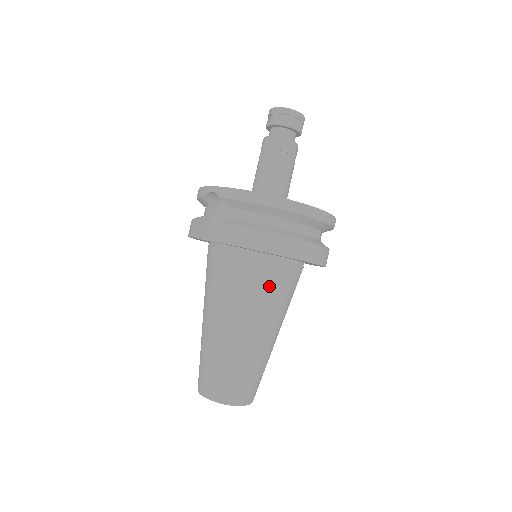
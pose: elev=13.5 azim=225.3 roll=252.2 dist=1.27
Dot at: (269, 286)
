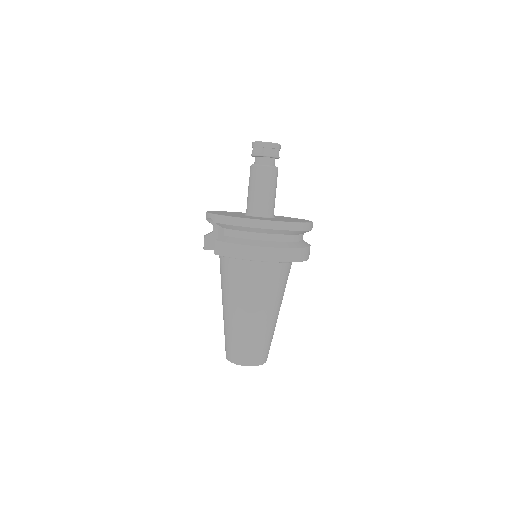
Dot at: (258, 281)
